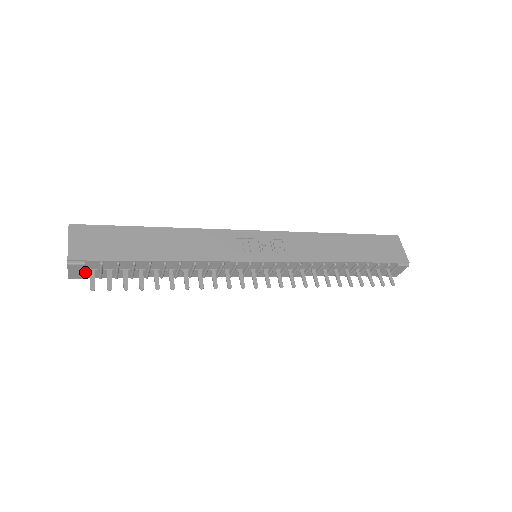
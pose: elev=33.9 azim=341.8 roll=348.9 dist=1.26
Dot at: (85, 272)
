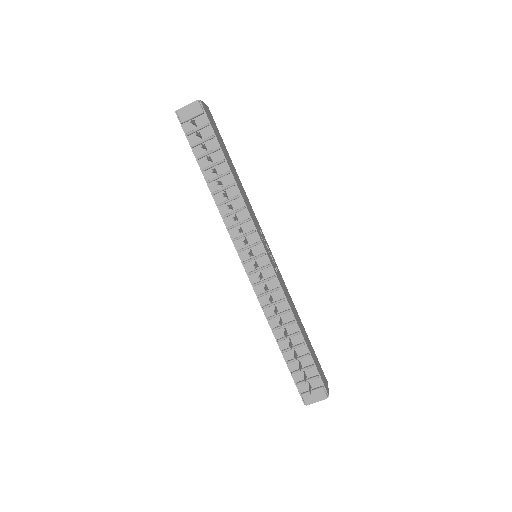
Dot at: (191, 118)
